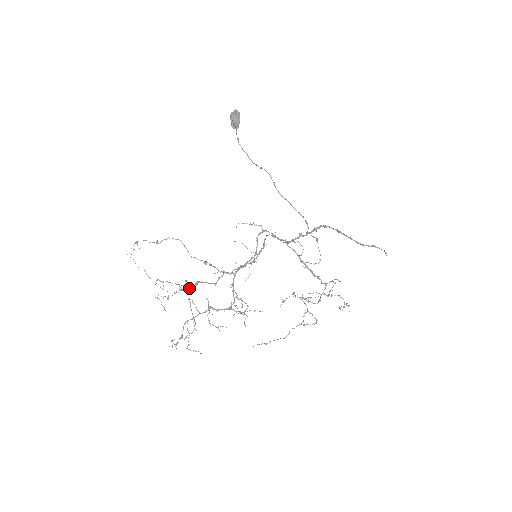
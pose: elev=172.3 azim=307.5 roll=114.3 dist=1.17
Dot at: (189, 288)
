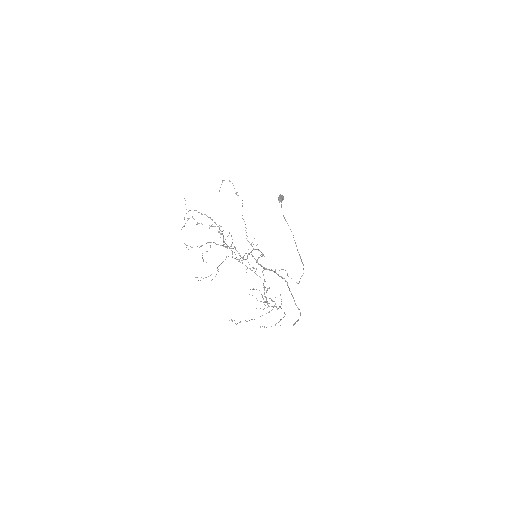
Dot at: occluded
